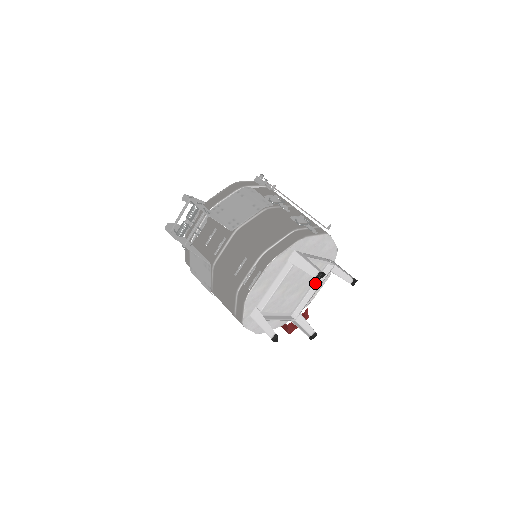
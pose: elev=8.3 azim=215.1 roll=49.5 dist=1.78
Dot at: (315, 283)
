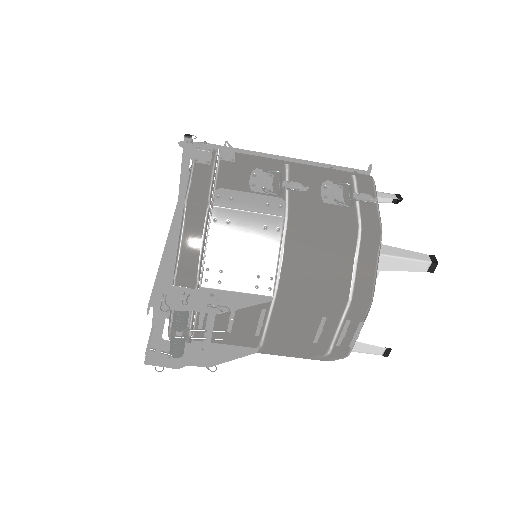
Dot at: occluded
